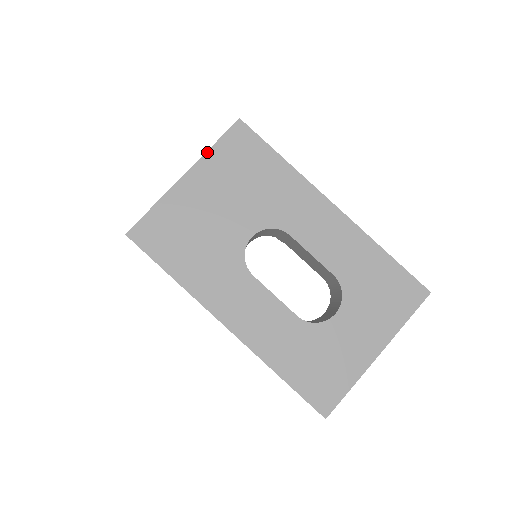
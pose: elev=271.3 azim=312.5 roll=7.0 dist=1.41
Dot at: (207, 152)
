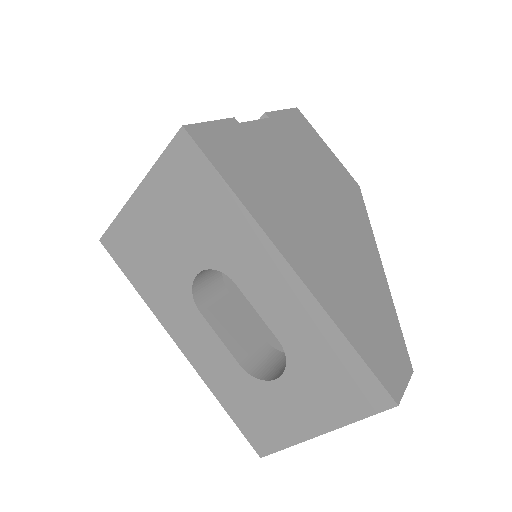
Dot at: (153, 167)
